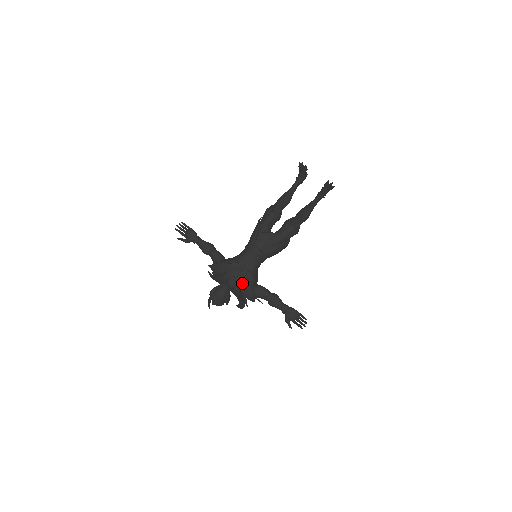
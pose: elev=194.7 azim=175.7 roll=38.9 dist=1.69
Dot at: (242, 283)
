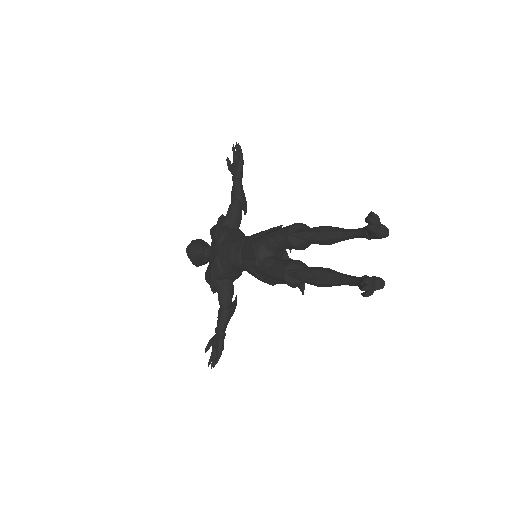
Dot at: (208, 266)
